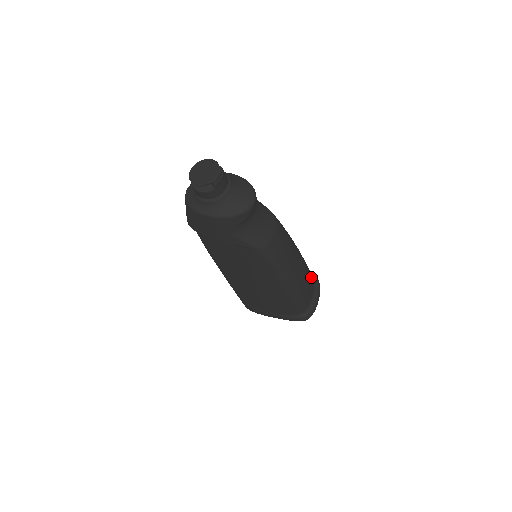
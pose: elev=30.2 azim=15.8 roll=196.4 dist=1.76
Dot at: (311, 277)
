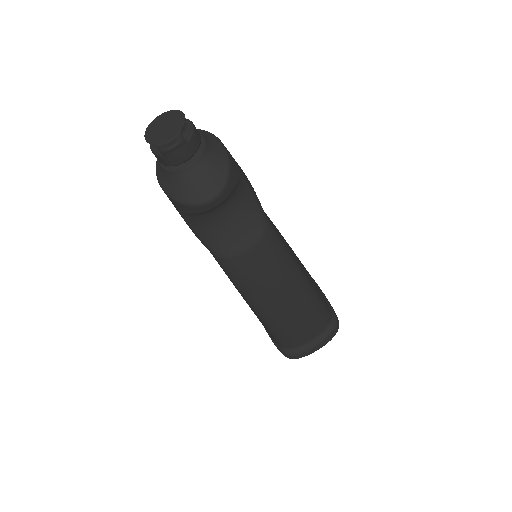
Dot at: (318, 321)
